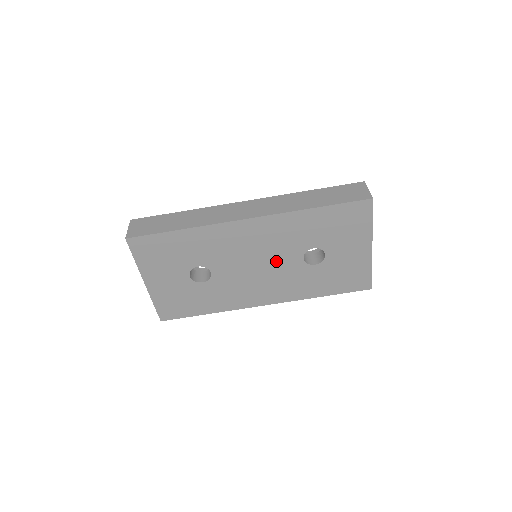
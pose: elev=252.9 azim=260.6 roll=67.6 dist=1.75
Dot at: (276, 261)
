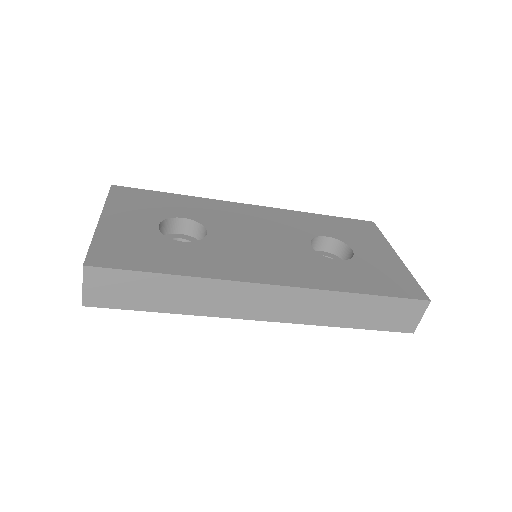
Dot at: occluded
